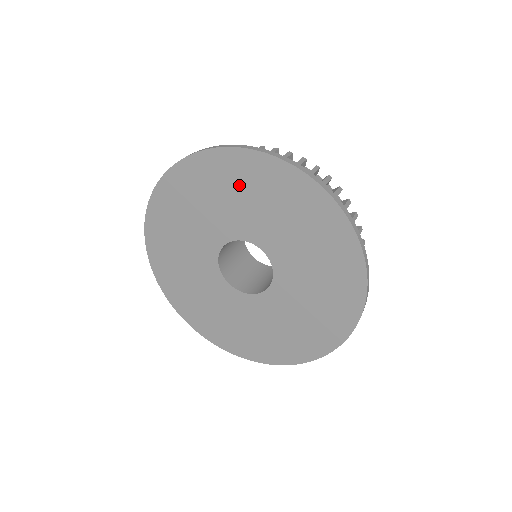
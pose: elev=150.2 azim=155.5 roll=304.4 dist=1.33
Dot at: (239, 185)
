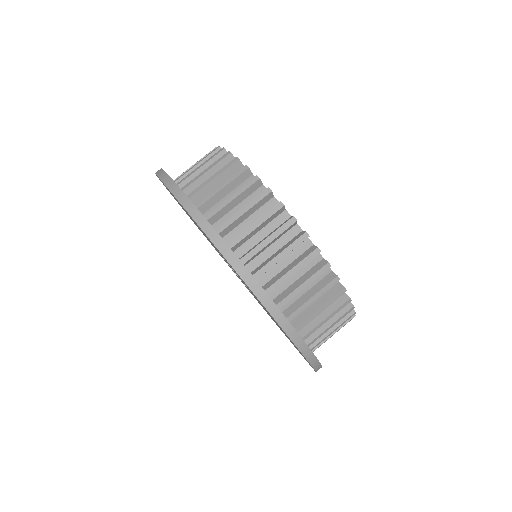
Dot at: occluded
